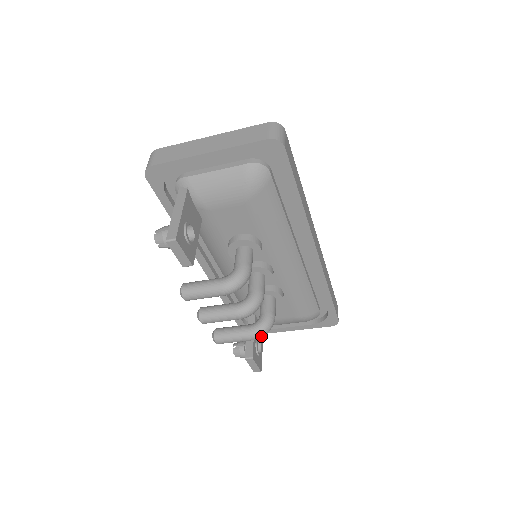
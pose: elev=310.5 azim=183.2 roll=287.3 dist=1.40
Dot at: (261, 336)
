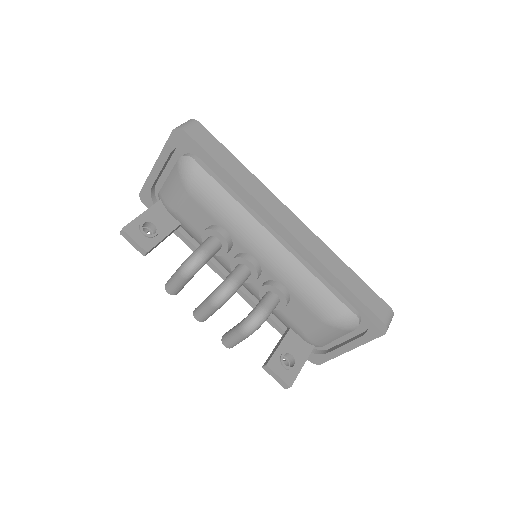
Dot at: (249, 329)
